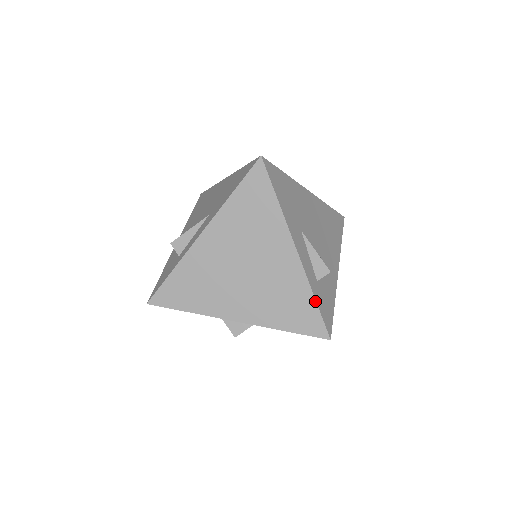
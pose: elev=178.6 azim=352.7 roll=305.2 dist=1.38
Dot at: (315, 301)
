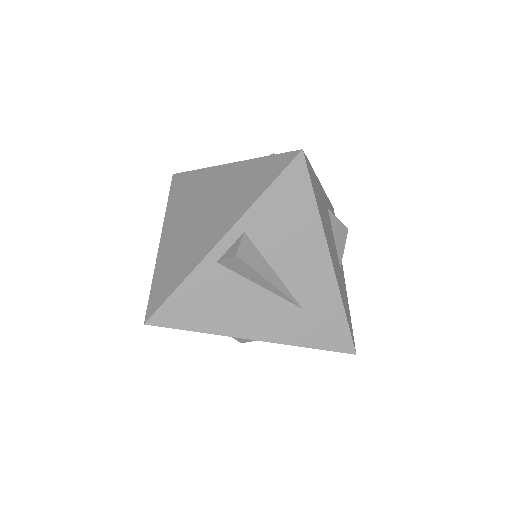
Dot at: (265, 157)
